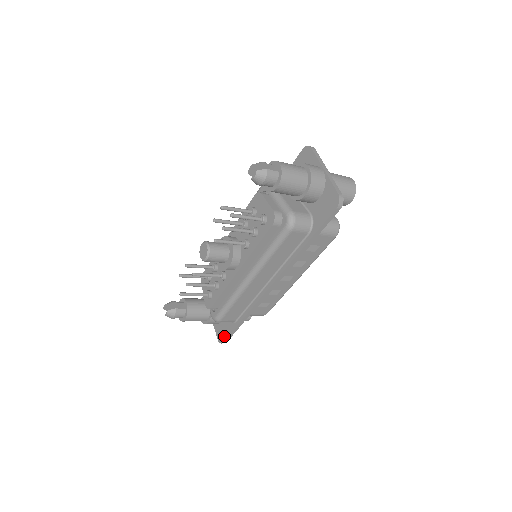
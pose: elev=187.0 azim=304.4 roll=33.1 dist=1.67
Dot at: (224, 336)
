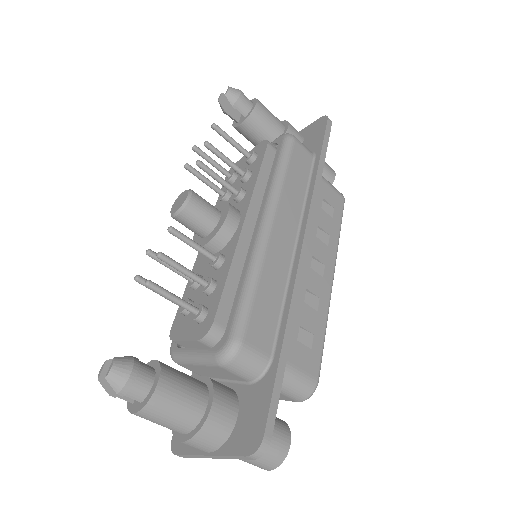
Dot at: (259, 420)
